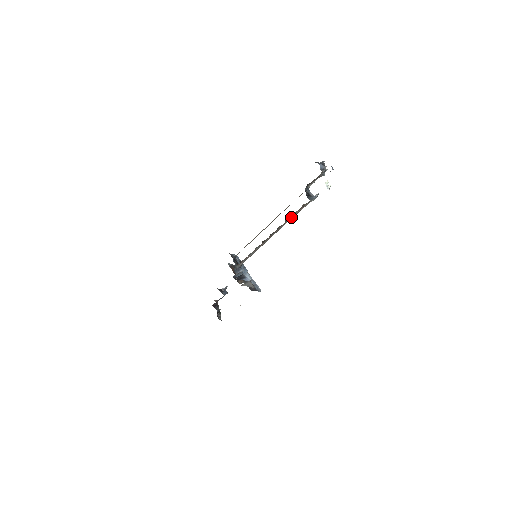
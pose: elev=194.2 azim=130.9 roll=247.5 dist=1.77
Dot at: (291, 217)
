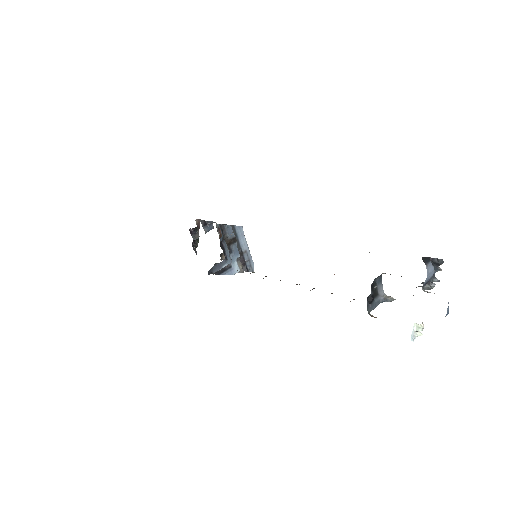
Dot at: occluded
